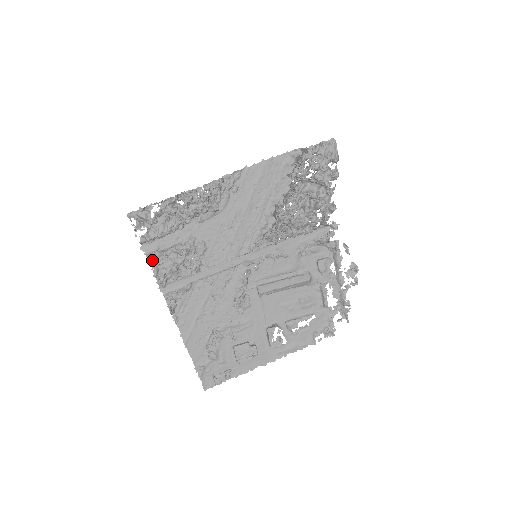
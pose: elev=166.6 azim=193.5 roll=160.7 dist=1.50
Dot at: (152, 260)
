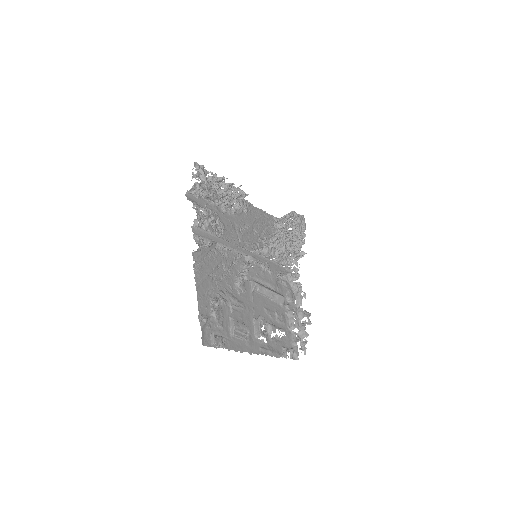
Dot at: (195, 204)
